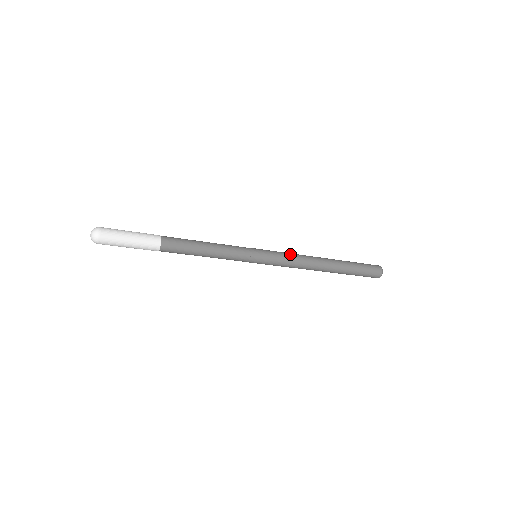
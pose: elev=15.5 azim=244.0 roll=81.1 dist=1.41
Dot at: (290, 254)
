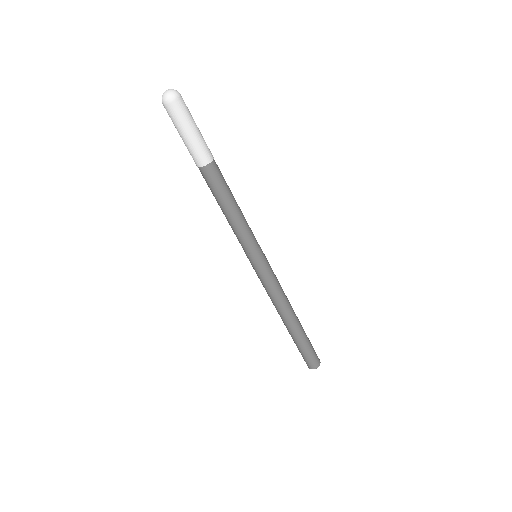
Dot at: occluded
